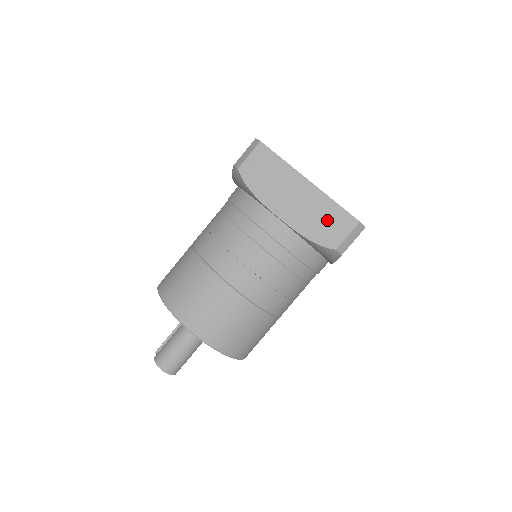
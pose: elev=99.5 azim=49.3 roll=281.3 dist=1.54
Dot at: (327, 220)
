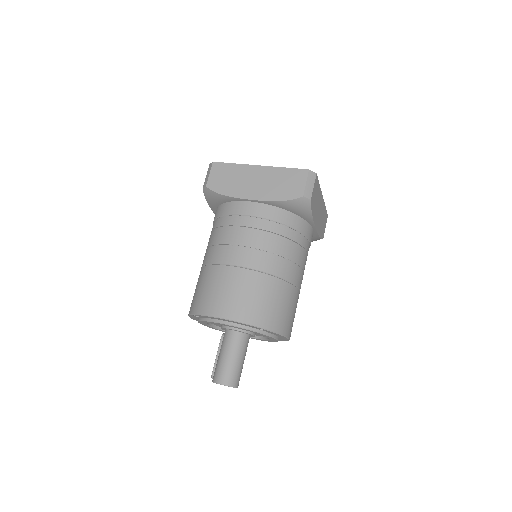
Dot at: (286, 182)
